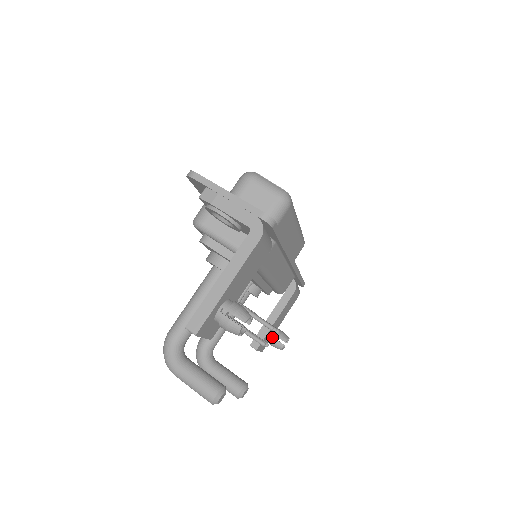
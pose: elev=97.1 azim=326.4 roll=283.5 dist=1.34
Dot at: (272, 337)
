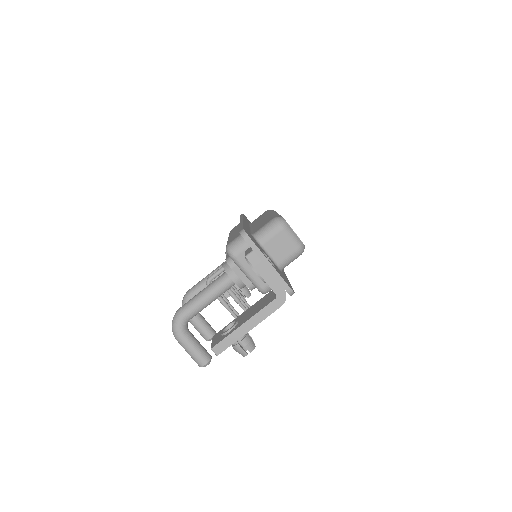
Dot at: occluded
